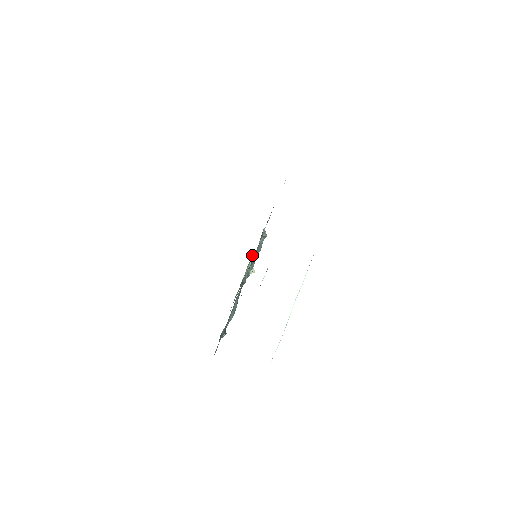
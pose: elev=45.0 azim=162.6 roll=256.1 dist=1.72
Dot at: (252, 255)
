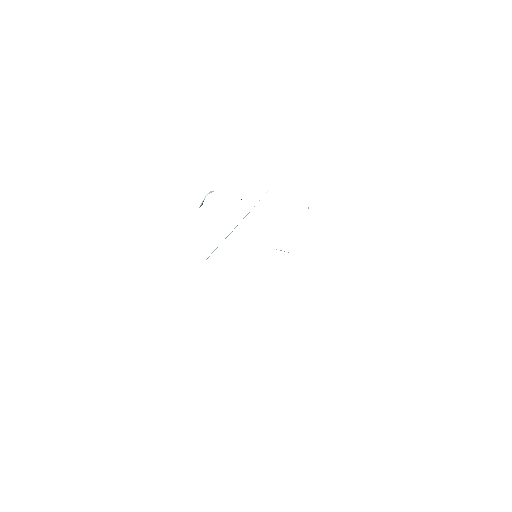
Dot at: occluded
